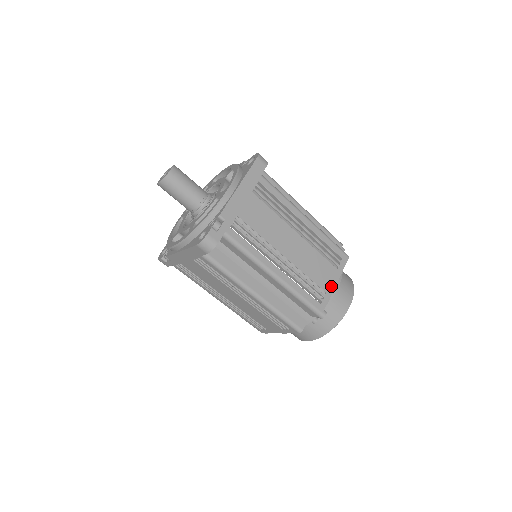
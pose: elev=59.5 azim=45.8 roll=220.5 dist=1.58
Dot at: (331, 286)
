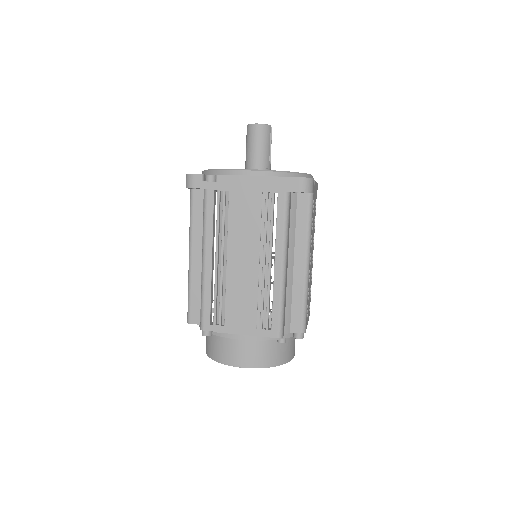
Dot at: (235, 329)
